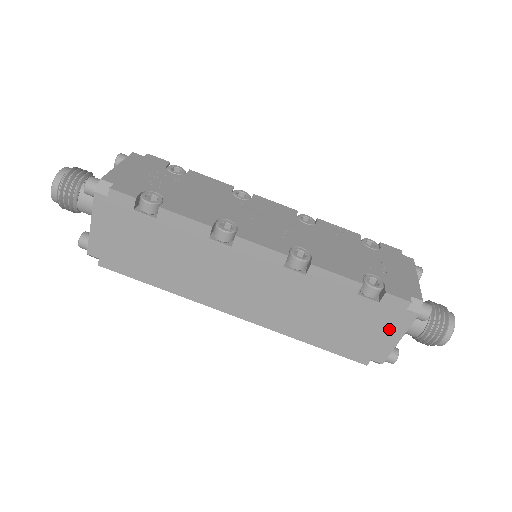
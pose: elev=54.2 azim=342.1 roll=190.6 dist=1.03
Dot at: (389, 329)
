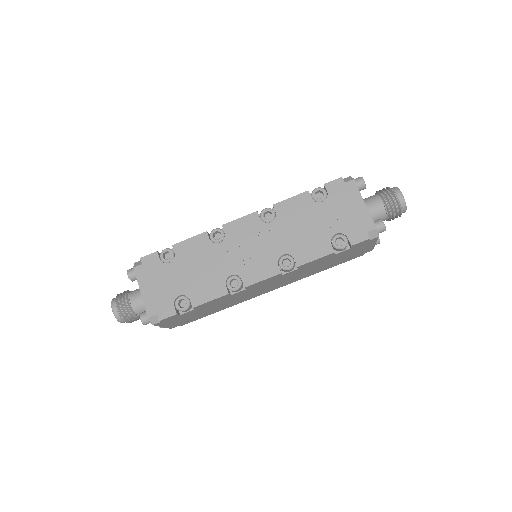
Dot at: (365, 247)
